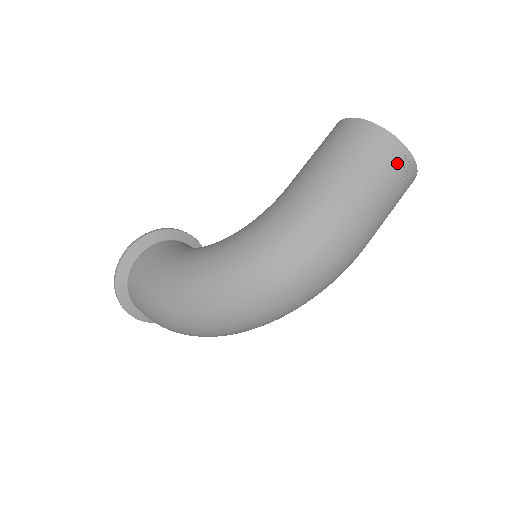
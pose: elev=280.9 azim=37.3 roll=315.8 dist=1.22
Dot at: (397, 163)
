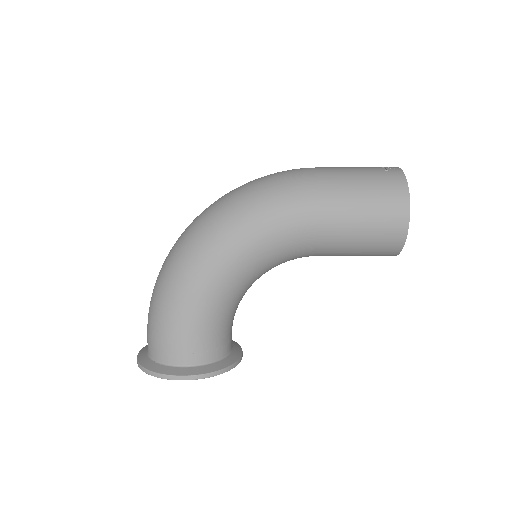
Dot at: occluded
